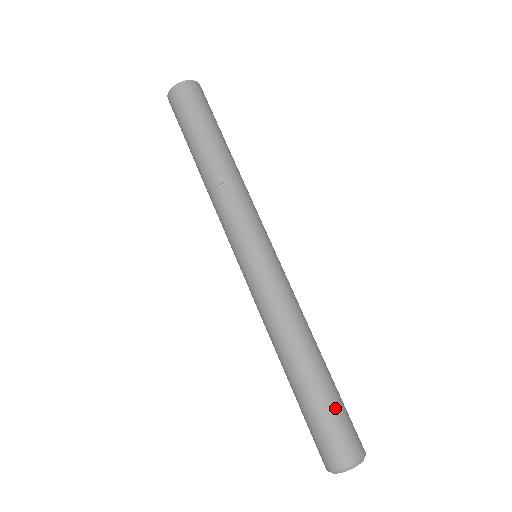
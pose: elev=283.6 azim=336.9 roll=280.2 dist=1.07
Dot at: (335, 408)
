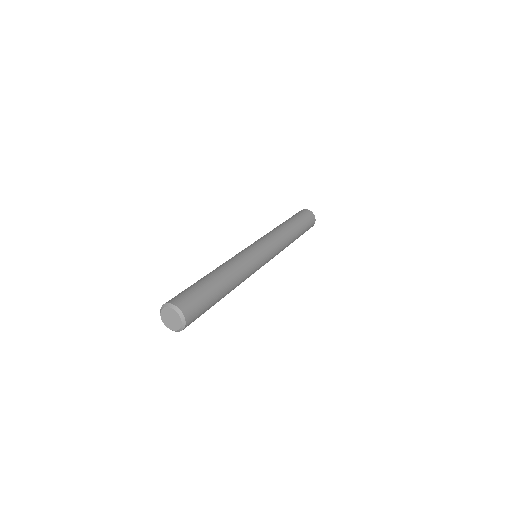
Dot at: (189, 287)
